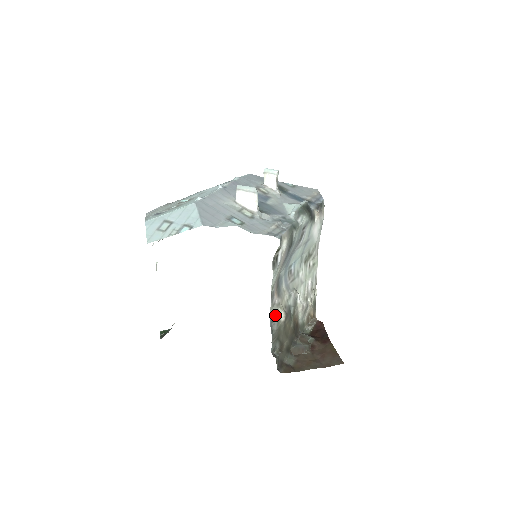
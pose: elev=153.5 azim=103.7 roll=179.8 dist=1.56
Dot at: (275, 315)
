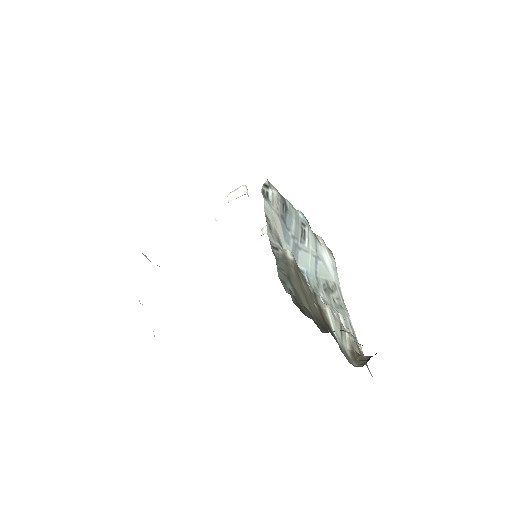
Dot at: (277, 246)
